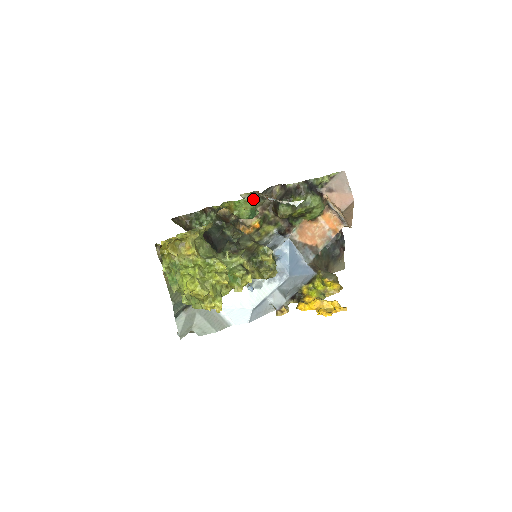
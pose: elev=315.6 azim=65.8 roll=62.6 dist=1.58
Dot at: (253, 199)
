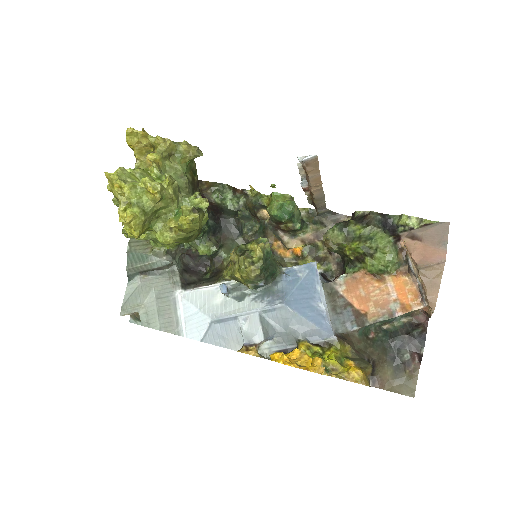
Dot at: (308, 217)
